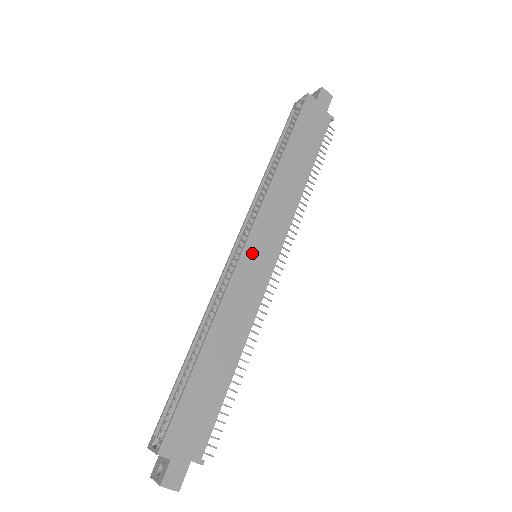
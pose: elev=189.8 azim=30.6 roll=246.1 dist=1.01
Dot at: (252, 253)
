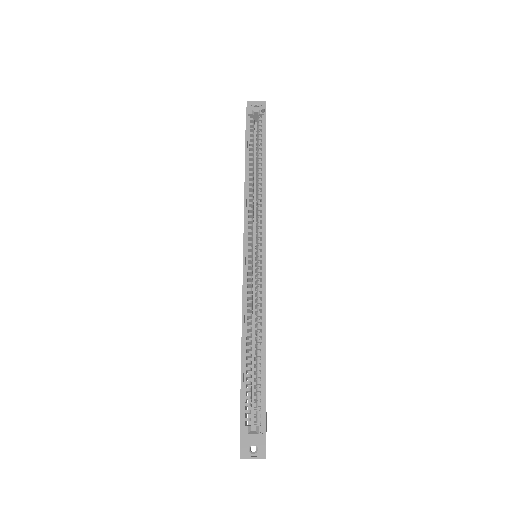
Dot at: occluded
